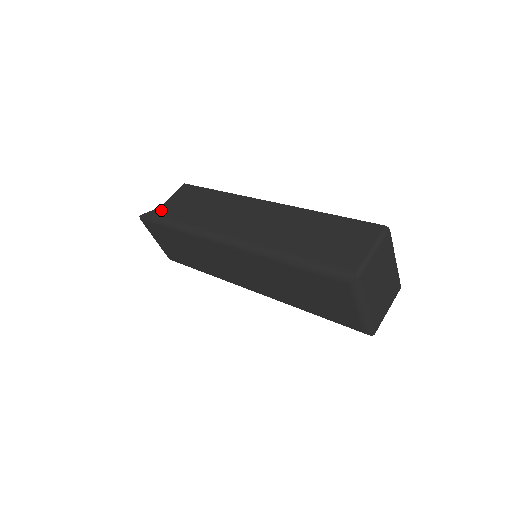
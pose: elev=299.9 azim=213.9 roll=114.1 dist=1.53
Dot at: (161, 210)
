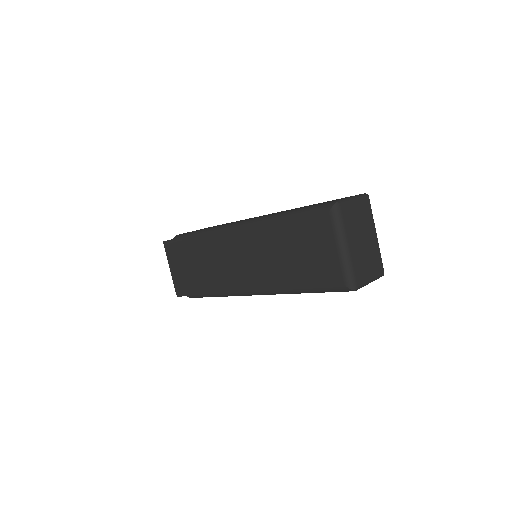
Dot at: occluded
